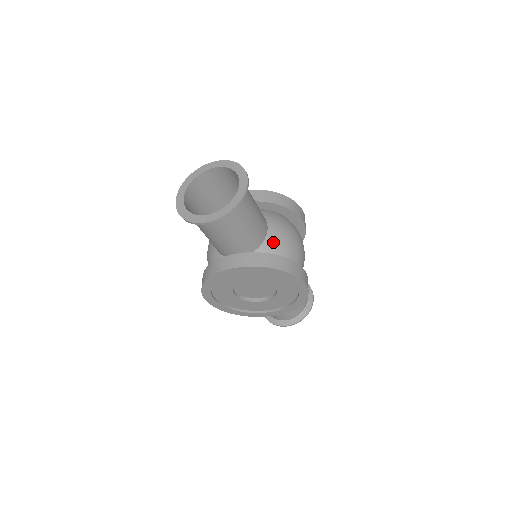
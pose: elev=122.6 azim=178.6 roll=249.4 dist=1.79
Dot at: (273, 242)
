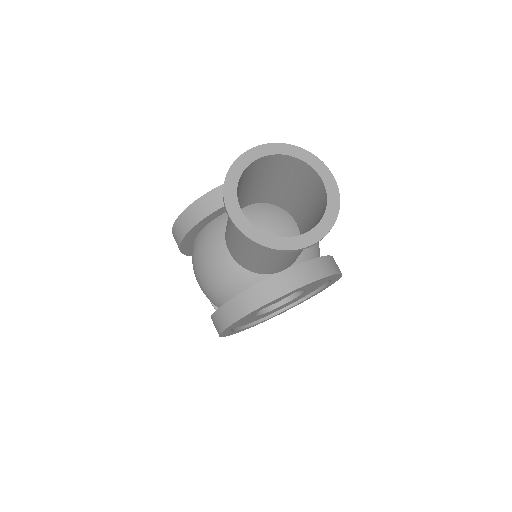
Dot at: occluded
